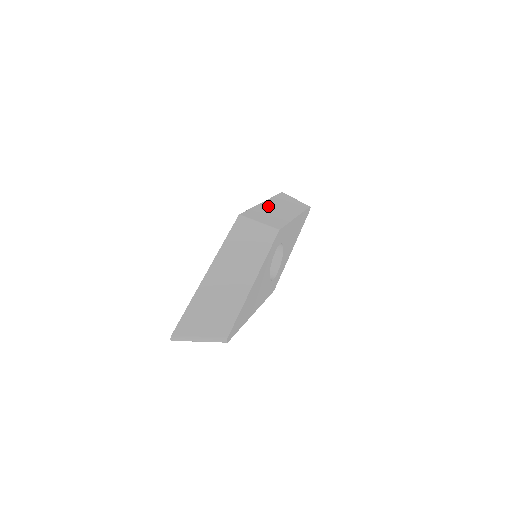
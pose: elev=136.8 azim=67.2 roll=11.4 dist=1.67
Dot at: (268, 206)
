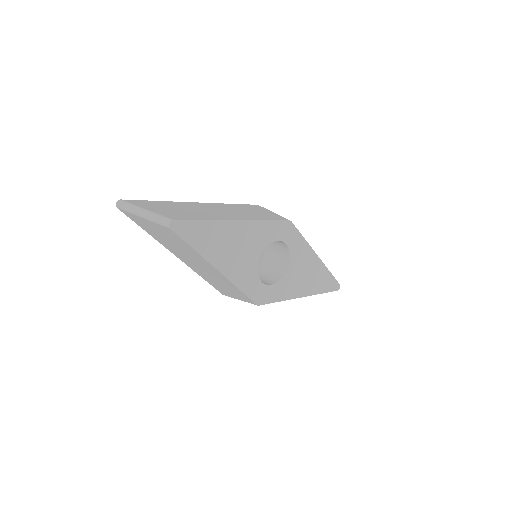
Dot at: occluded
